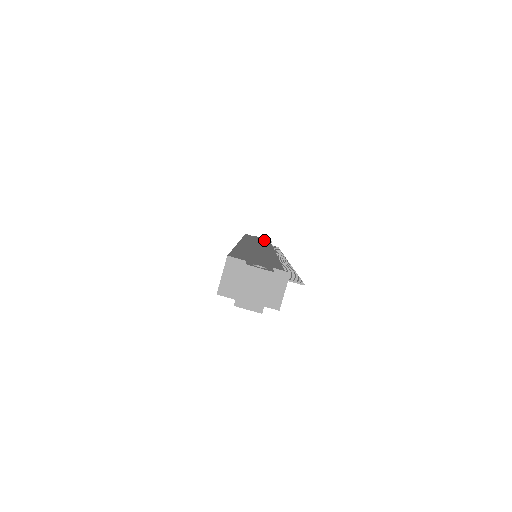
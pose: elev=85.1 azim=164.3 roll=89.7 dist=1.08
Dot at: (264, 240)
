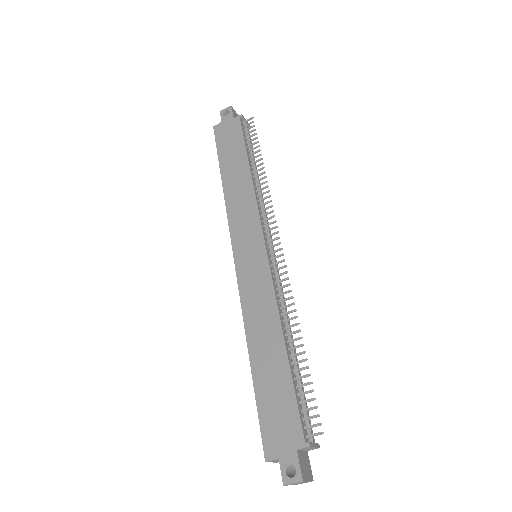
Dot at: (237, 141)
